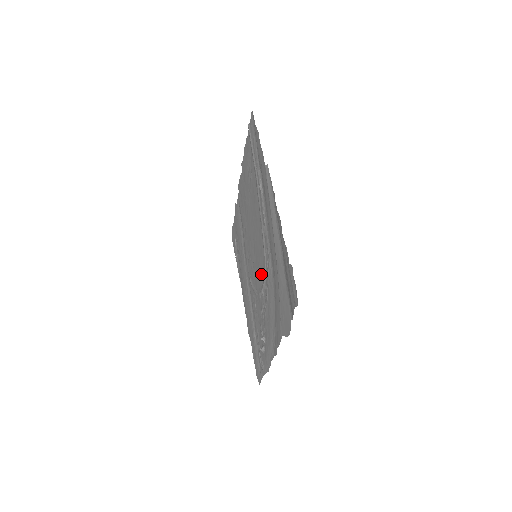
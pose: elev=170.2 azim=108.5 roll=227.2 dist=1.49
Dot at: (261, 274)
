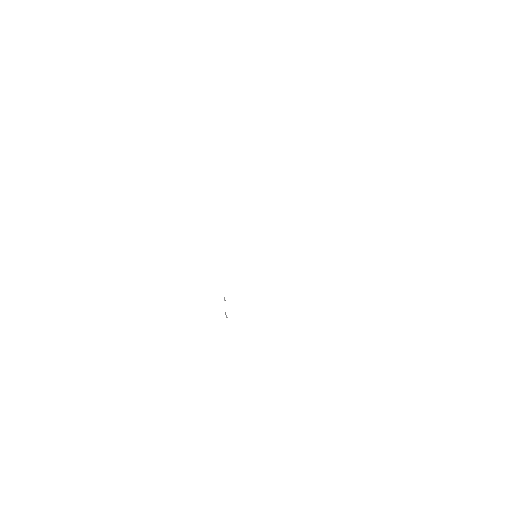
Dot at: occluded
